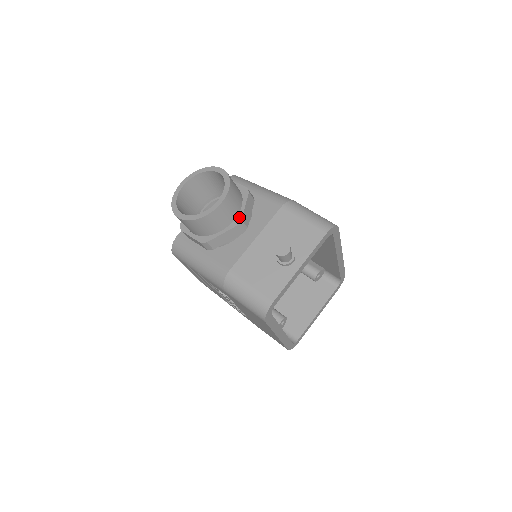
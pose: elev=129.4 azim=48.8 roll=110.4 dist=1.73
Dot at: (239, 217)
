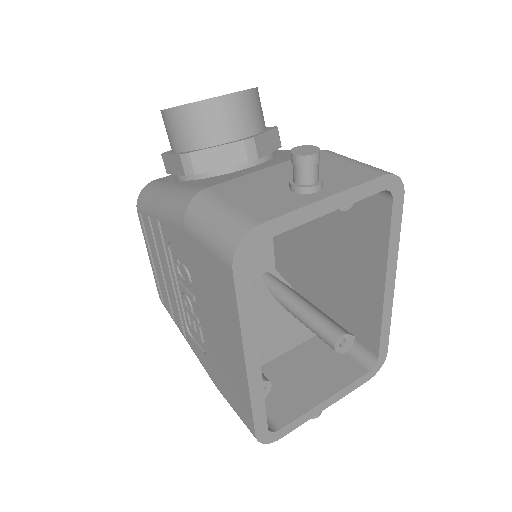
Dot at: (251, 136)
